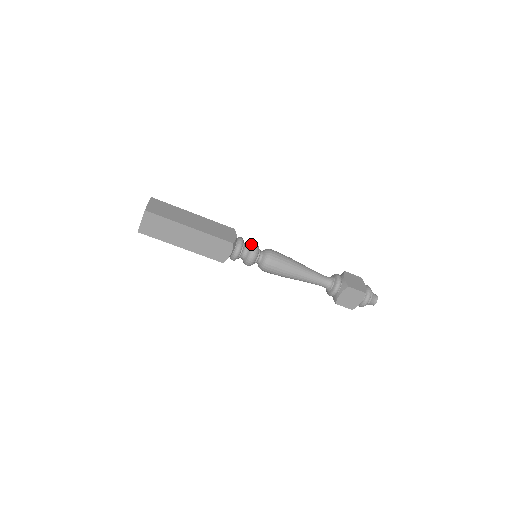
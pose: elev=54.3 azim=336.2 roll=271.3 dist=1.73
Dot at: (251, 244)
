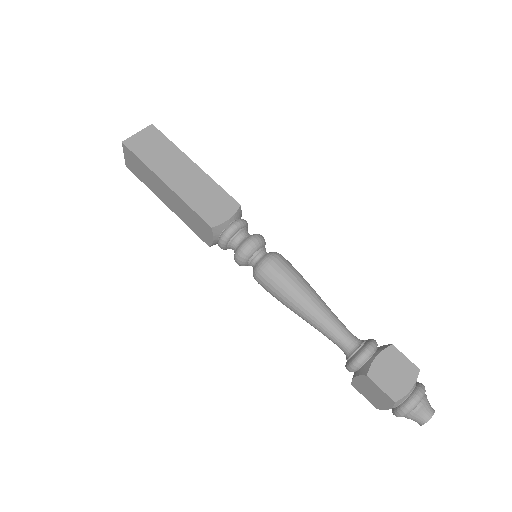
Dot at: (248, 237)
